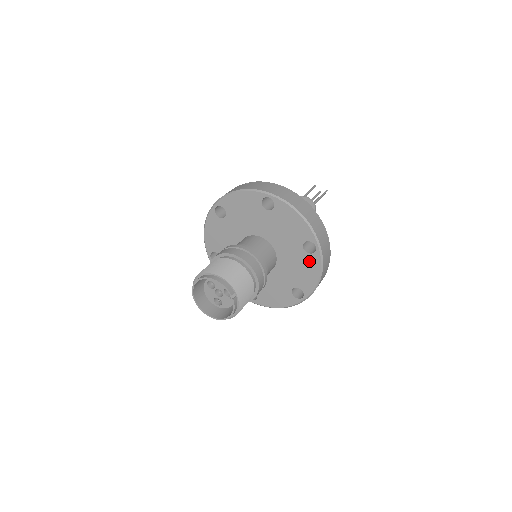
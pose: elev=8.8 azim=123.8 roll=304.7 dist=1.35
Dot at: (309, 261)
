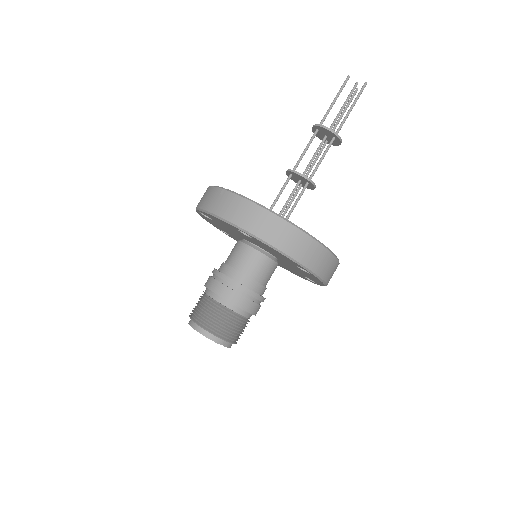
Dot at: (309, 275)
